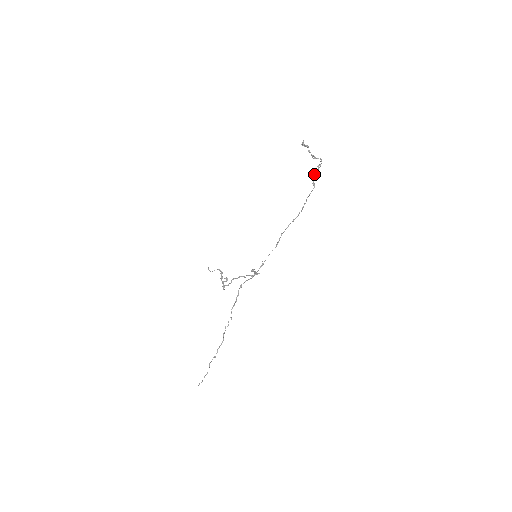
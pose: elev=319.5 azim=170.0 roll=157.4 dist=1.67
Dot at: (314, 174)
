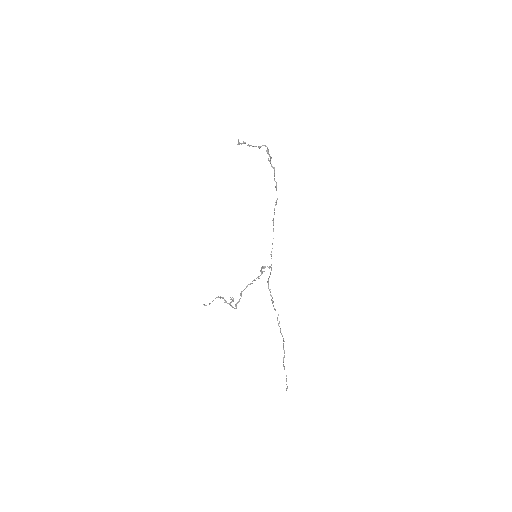
Dot at: (268, 159)
